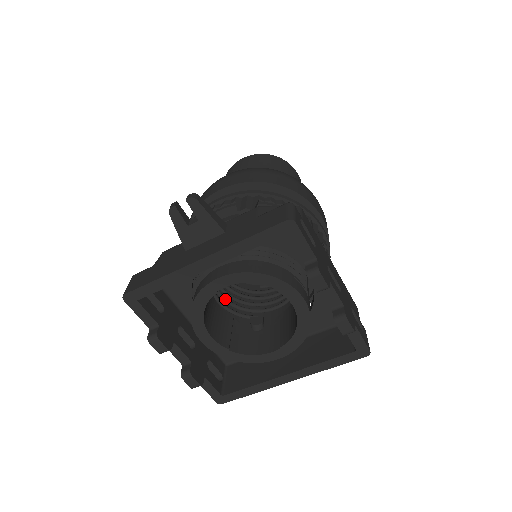
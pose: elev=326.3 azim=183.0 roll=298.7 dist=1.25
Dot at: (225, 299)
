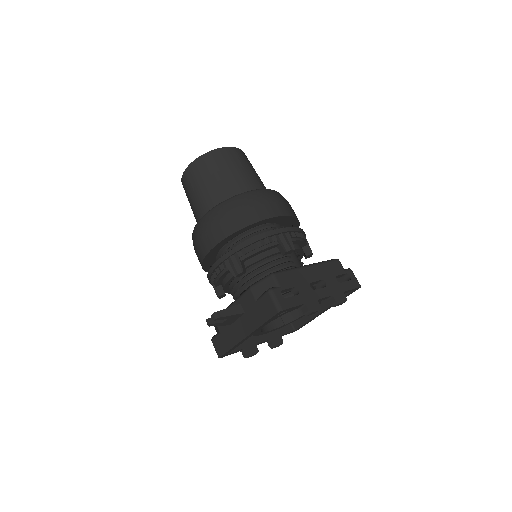
Dot at: occluded
